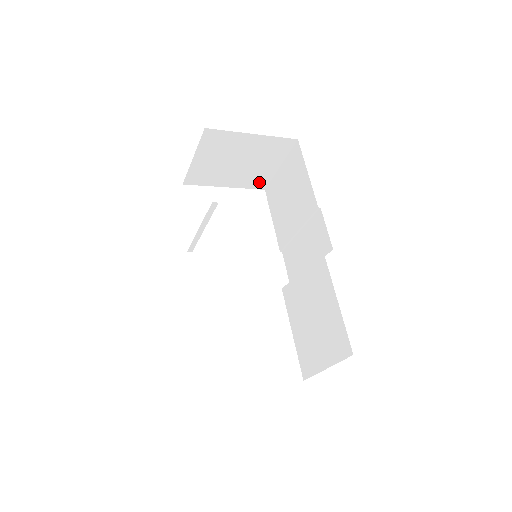
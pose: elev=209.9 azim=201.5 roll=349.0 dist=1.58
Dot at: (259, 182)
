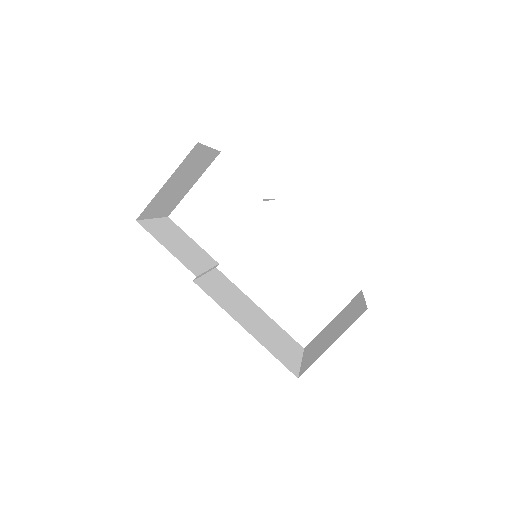
Dot at: (210, 159)
